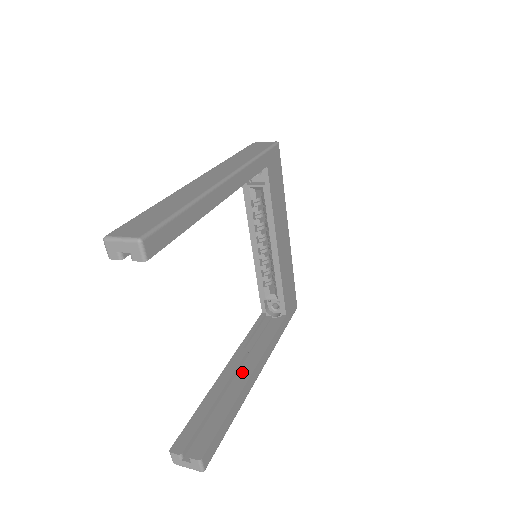
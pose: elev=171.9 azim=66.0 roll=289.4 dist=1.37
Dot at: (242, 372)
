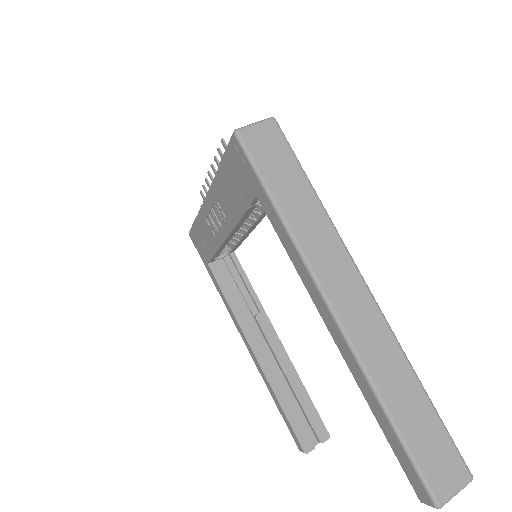
Dot at: (273, 347)
